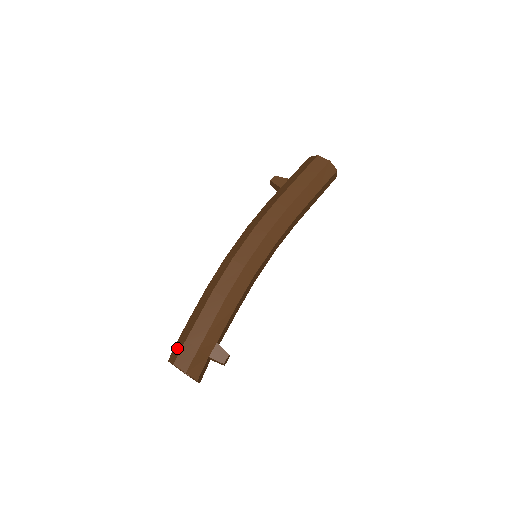
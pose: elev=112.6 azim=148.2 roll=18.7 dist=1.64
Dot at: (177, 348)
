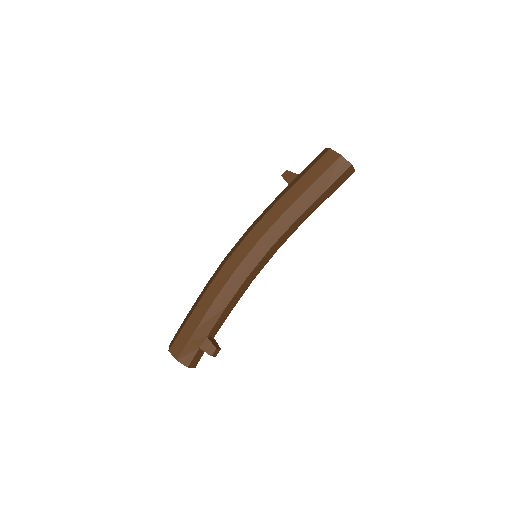
Dot at: (175, 336)
